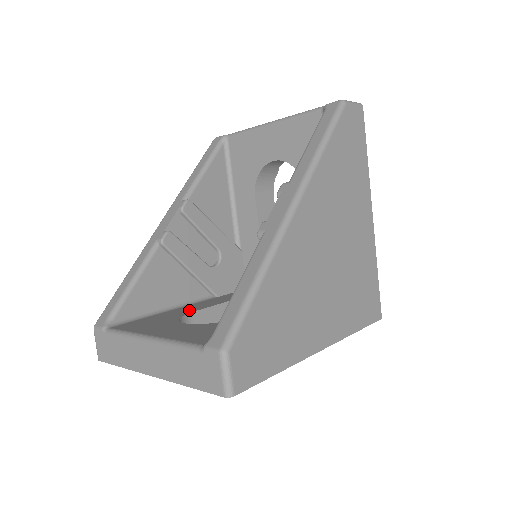
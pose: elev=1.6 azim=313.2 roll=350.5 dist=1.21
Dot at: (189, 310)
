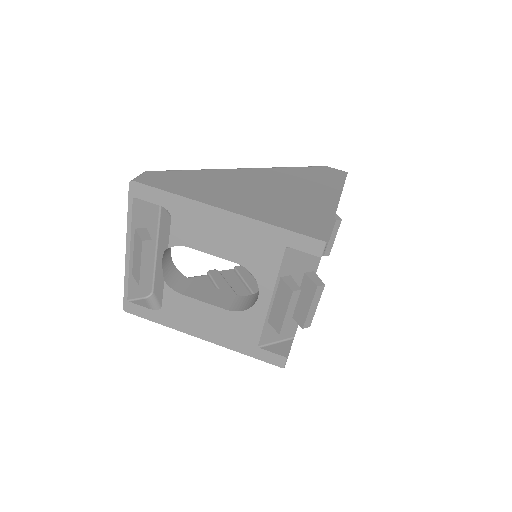
Dot at: occluded
